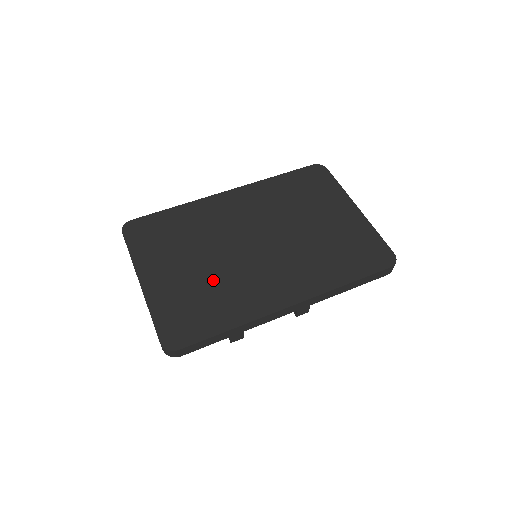
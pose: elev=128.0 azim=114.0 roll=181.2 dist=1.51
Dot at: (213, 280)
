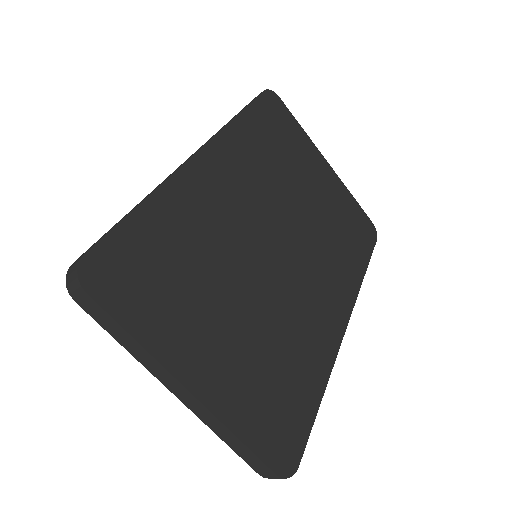
Dot at: (272, 331)
